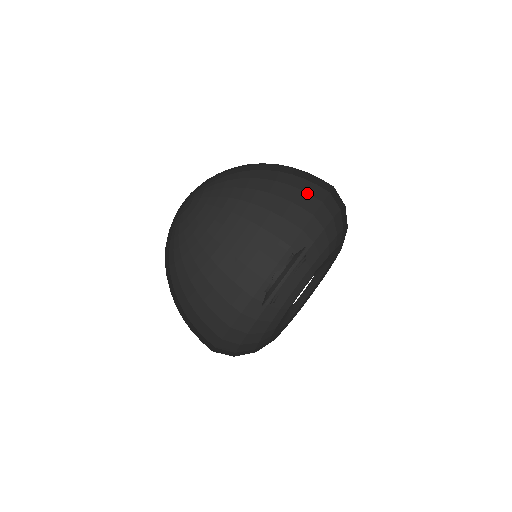
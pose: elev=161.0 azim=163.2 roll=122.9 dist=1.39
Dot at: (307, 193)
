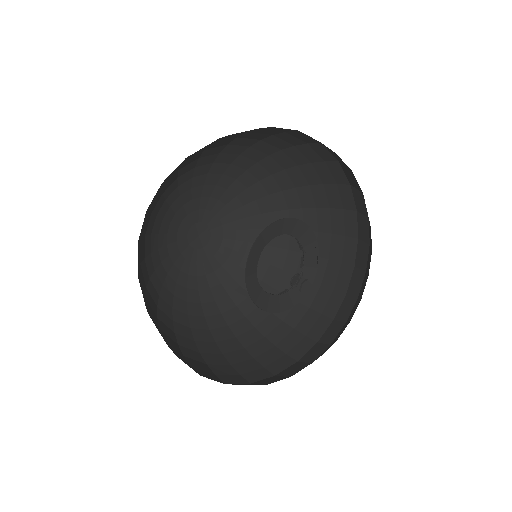
Dot at: (332, 184)
